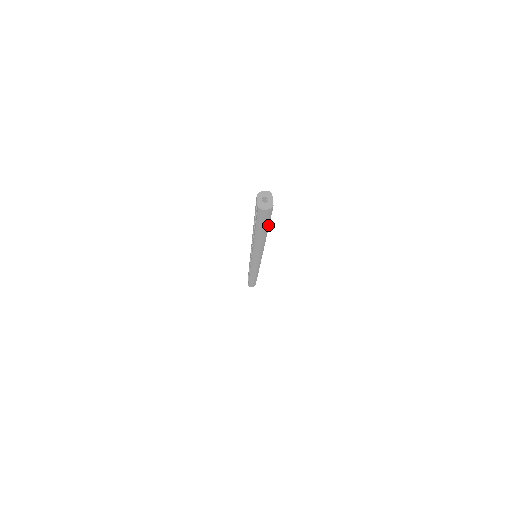
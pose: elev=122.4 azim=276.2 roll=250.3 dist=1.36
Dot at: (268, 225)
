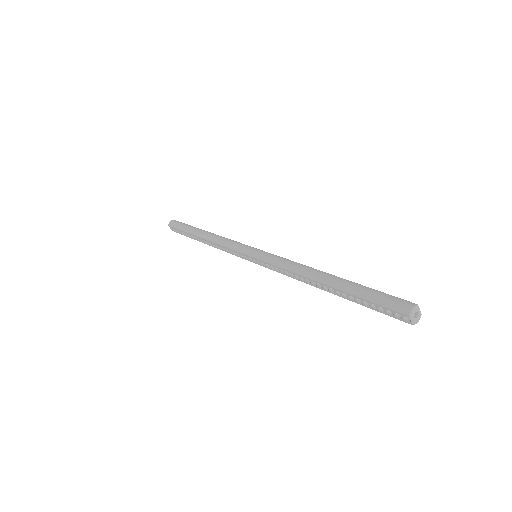
Dot at: occluded
